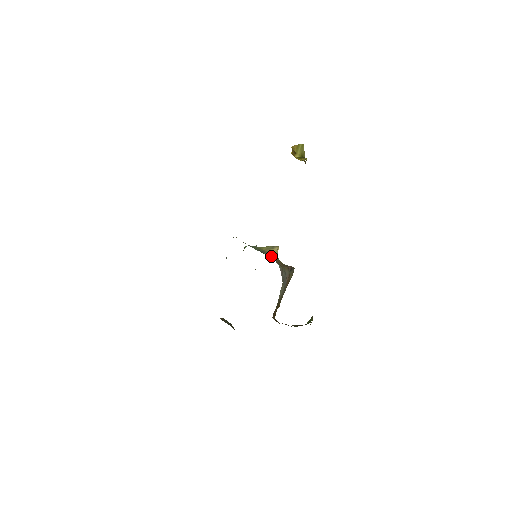
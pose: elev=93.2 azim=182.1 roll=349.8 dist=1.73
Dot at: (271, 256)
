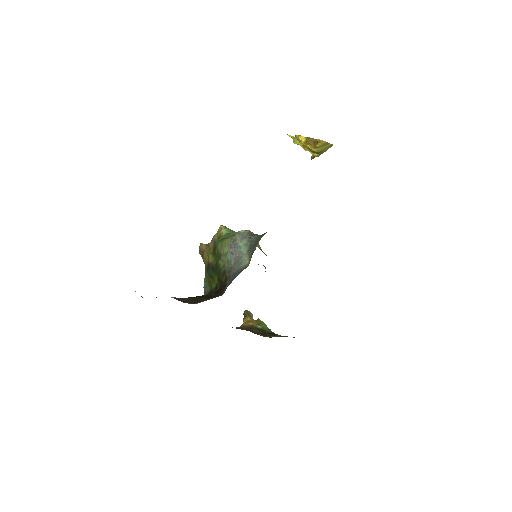
Dot at: occluded
